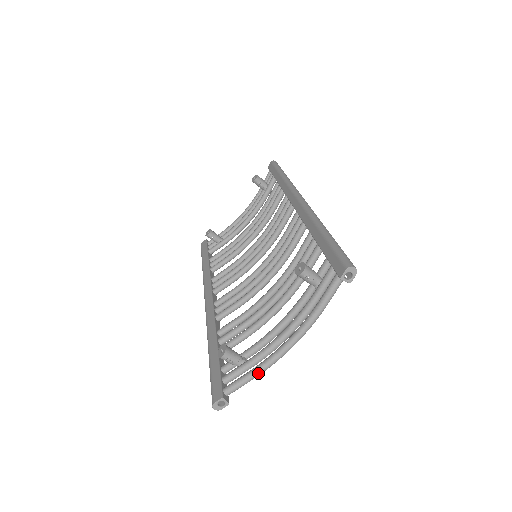
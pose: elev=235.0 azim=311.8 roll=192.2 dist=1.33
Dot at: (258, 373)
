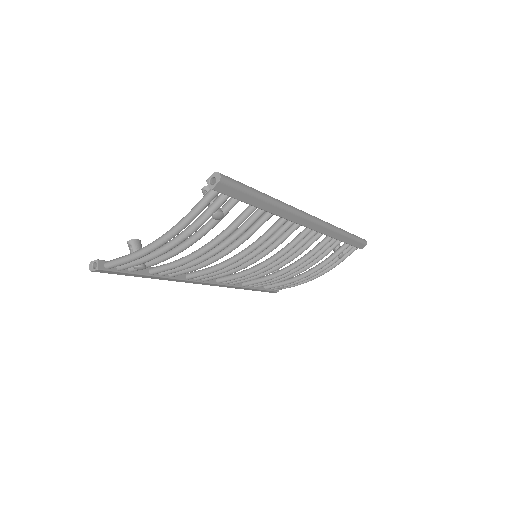
Dot at: (129, 256)
